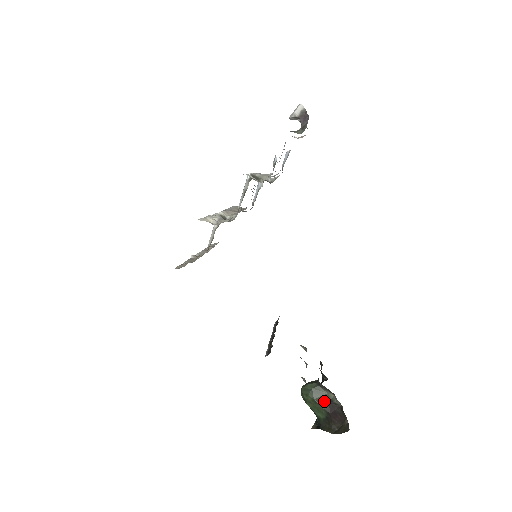
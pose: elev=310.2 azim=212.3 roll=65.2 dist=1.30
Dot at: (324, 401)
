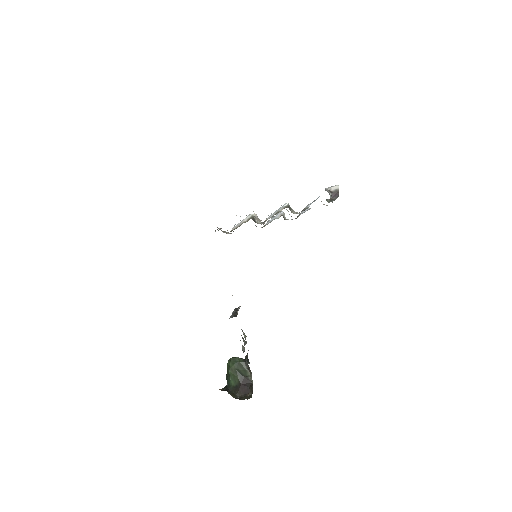
Dot at: (242, 374)
